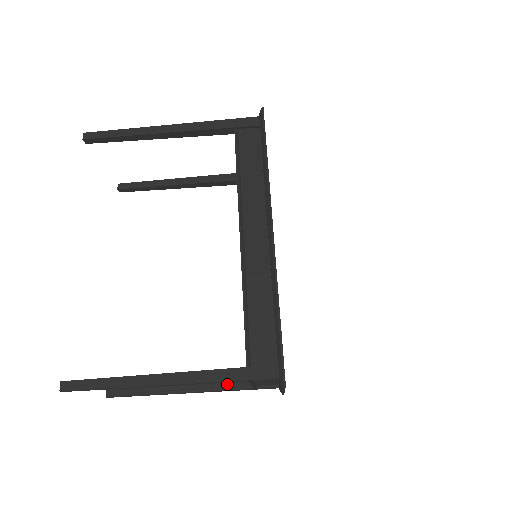
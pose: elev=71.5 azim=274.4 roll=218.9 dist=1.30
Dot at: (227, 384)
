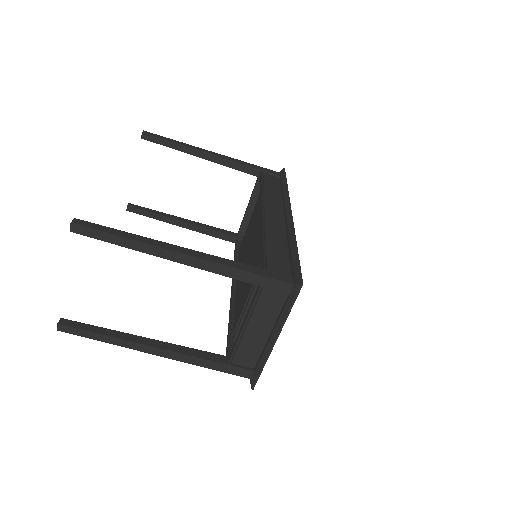
Dot at: (200, 353)
